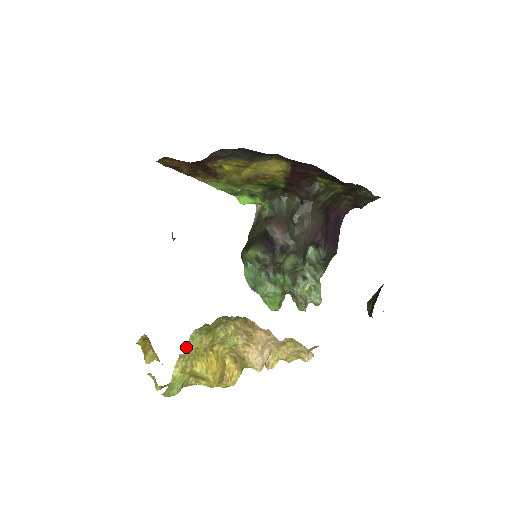
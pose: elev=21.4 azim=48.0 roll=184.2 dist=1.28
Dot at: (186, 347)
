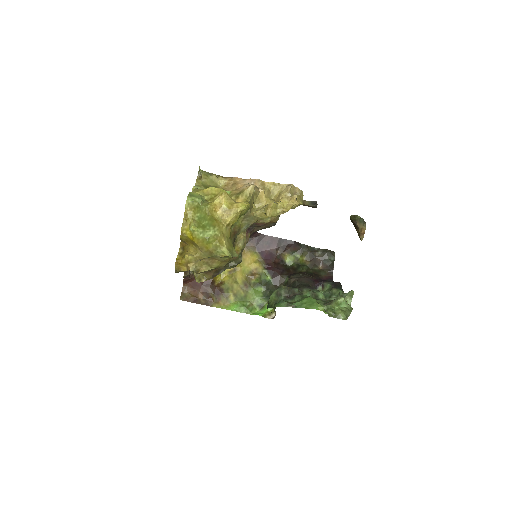
Dot at: (193, 188)
